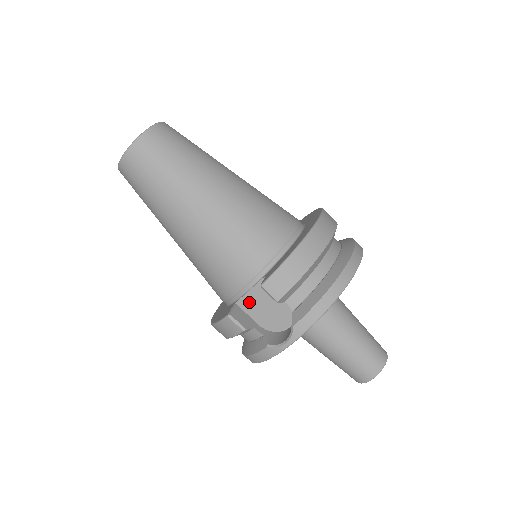
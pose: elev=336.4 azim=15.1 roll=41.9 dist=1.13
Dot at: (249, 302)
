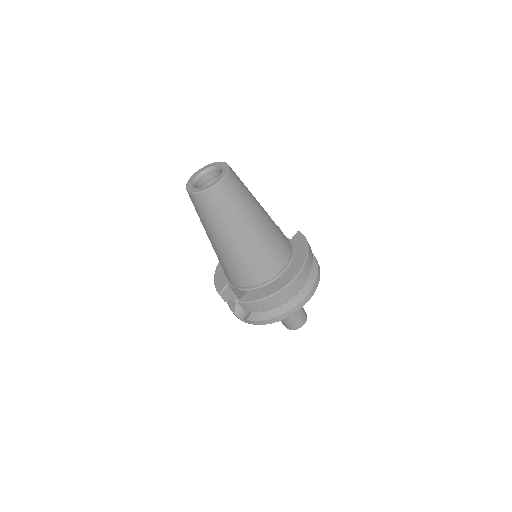
Dot at: (235, 290)
